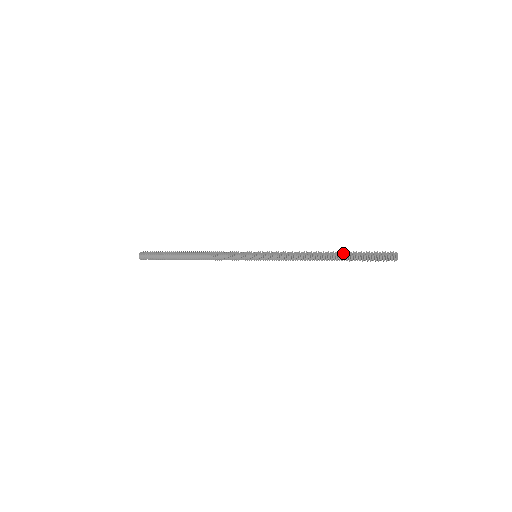
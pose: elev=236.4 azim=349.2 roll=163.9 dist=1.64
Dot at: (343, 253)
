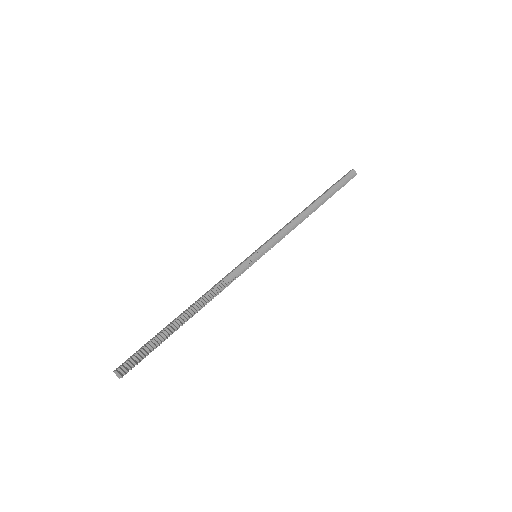
Dot at: (320, 196)
